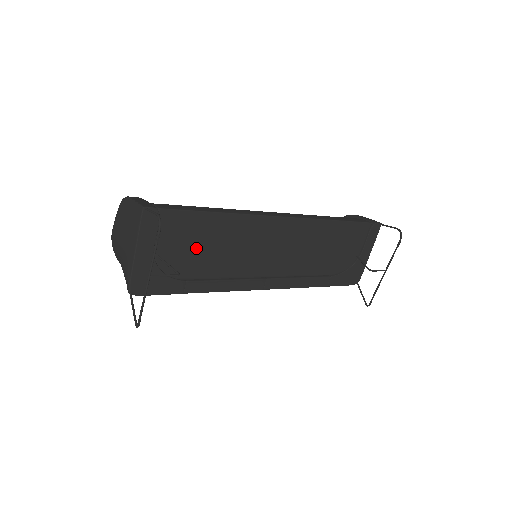
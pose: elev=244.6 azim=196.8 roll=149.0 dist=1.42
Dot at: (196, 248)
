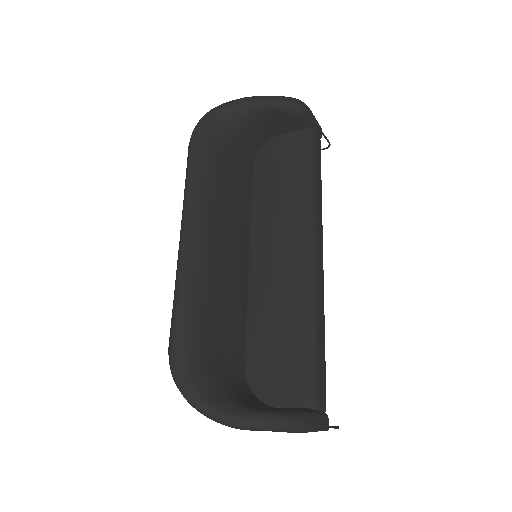
Dot at: occluded
